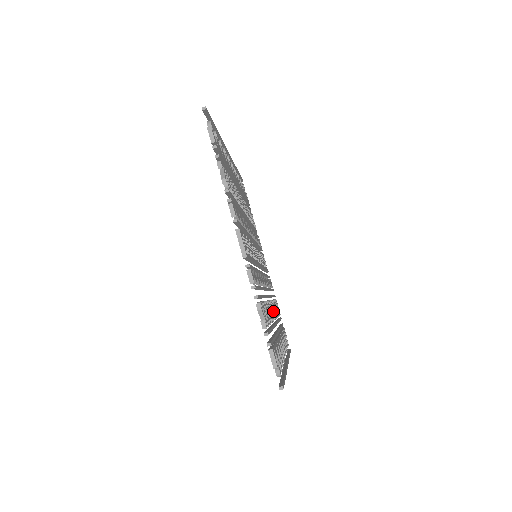
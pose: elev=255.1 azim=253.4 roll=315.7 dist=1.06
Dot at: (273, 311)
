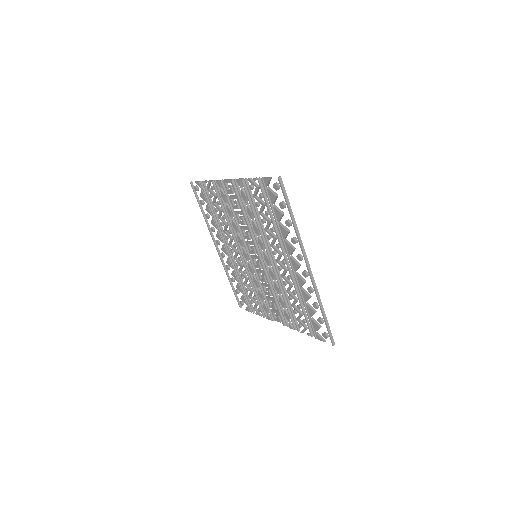
Dot at: (283, 264)
